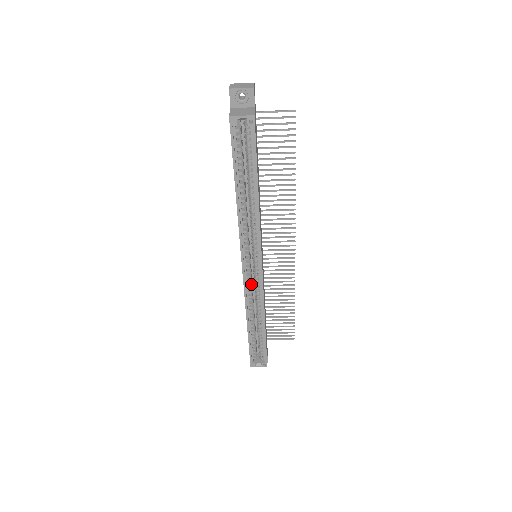
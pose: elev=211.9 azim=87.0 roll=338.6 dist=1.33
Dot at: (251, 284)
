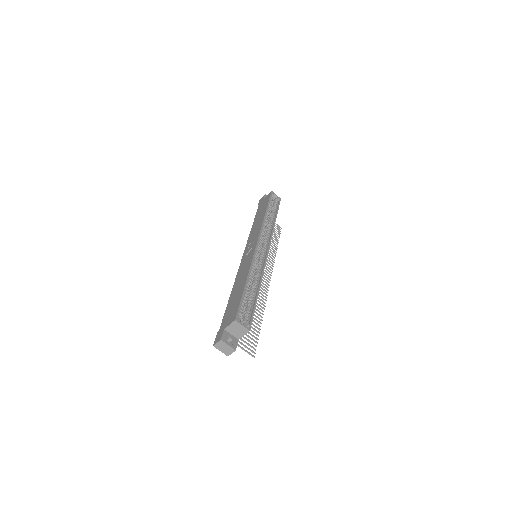
Dot at: occluded
